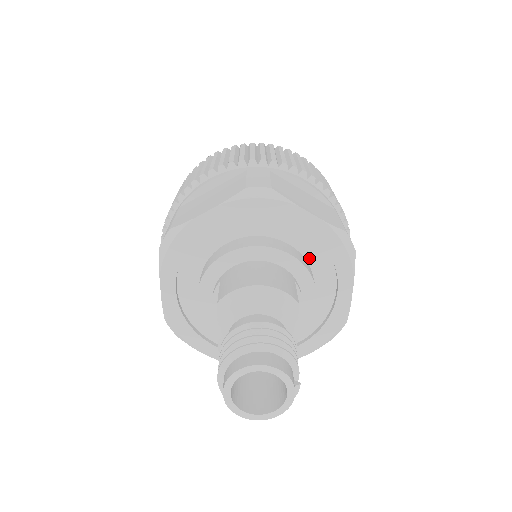
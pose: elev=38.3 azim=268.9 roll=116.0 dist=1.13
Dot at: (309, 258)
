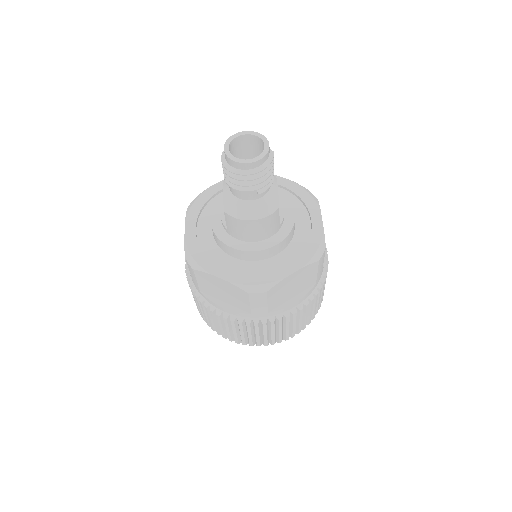
Dot at: occluded
